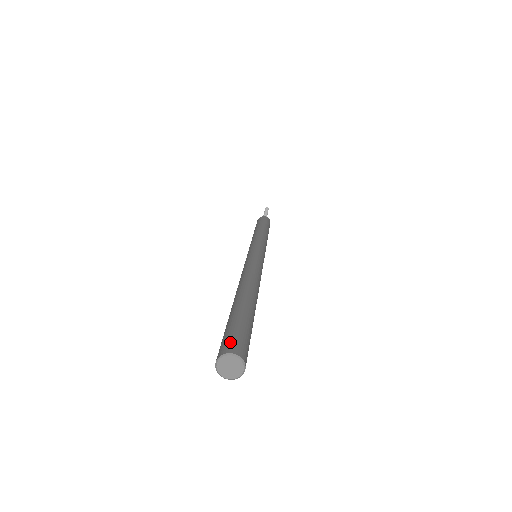
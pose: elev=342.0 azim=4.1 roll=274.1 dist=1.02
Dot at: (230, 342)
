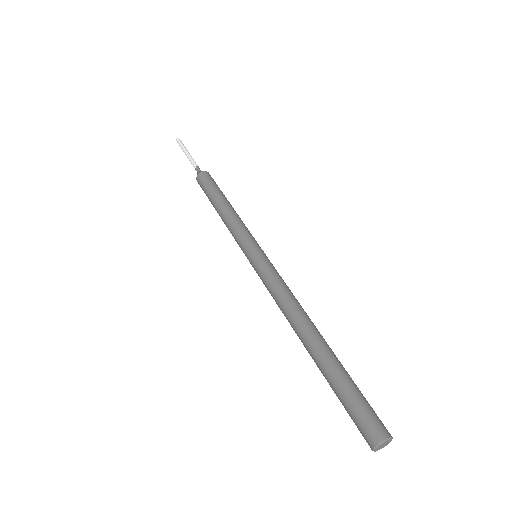
Dot at: (371, 426)
